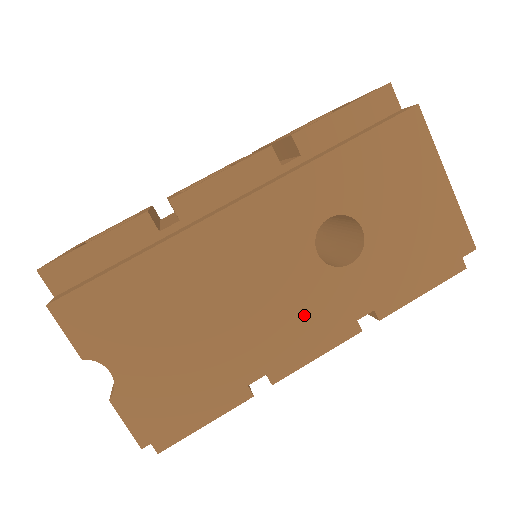
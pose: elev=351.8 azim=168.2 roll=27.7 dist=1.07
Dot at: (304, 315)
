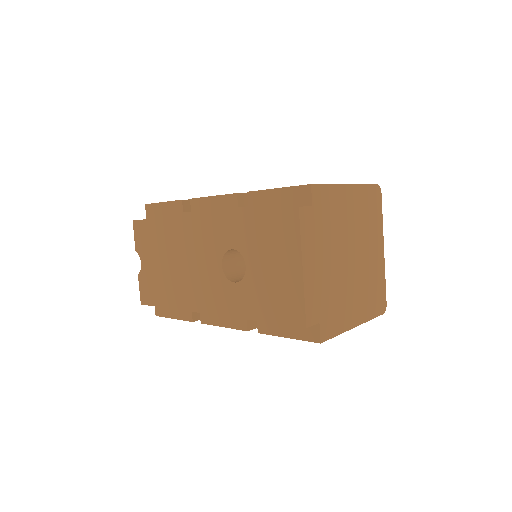
Dot at: (208, 294)
